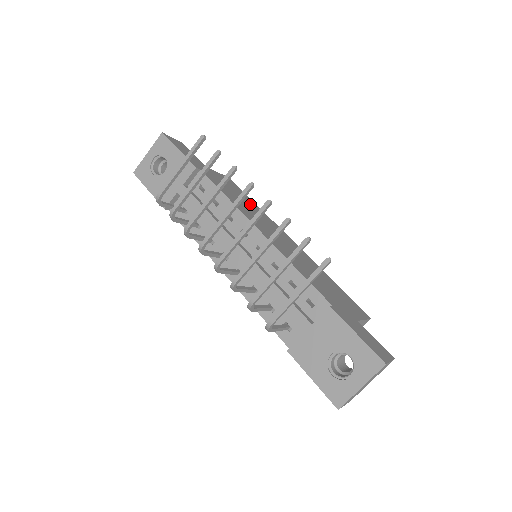
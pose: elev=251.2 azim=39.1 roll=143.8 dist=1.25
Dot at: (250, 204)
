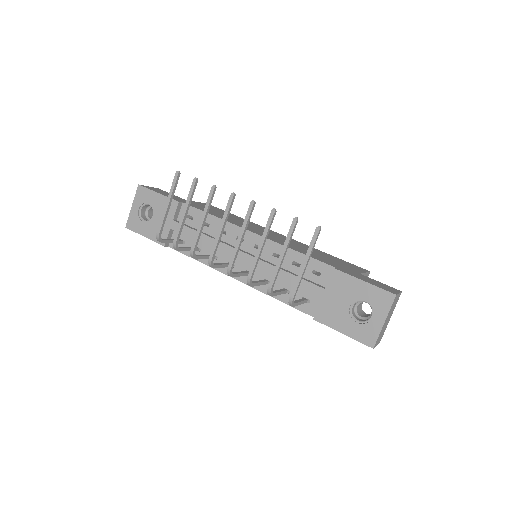
Dot at: (234, 217)
